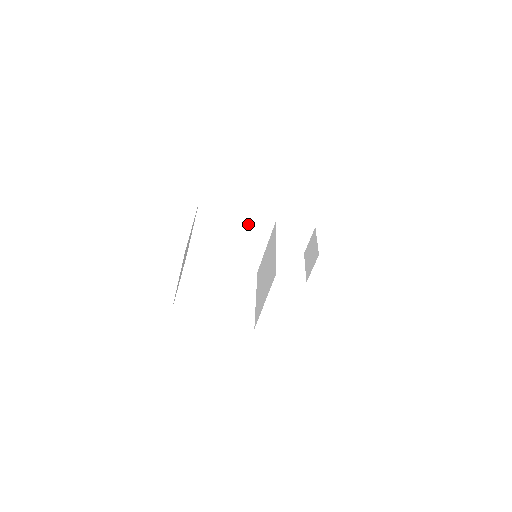
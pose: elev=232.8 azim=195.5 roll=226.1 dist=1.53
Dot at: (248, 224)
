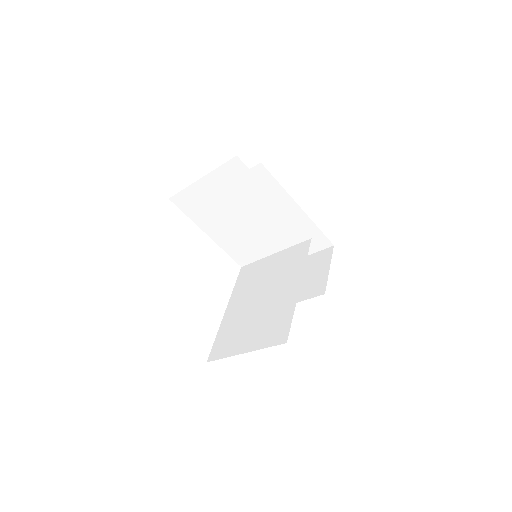
Dot at: (276, 219)
